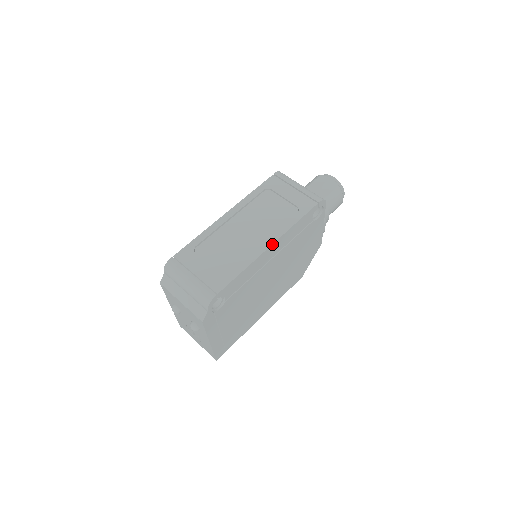
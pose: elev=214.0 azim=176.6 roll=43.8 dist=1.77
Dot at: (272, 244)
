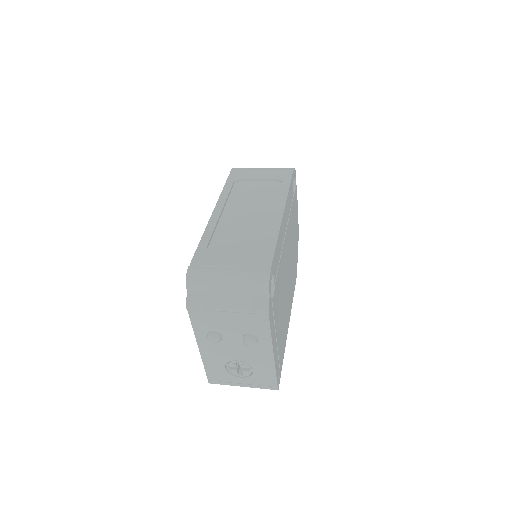
Dot at: (283, 211)
